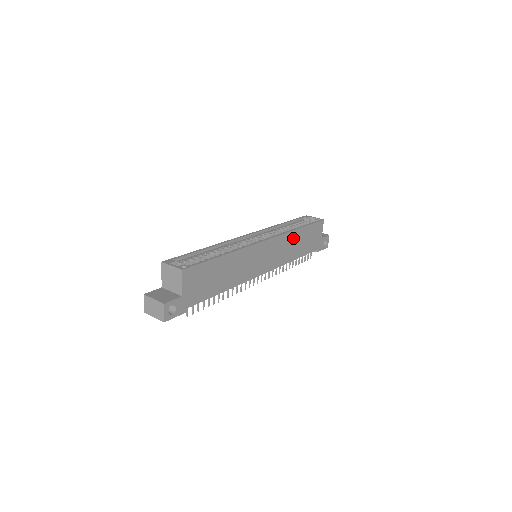
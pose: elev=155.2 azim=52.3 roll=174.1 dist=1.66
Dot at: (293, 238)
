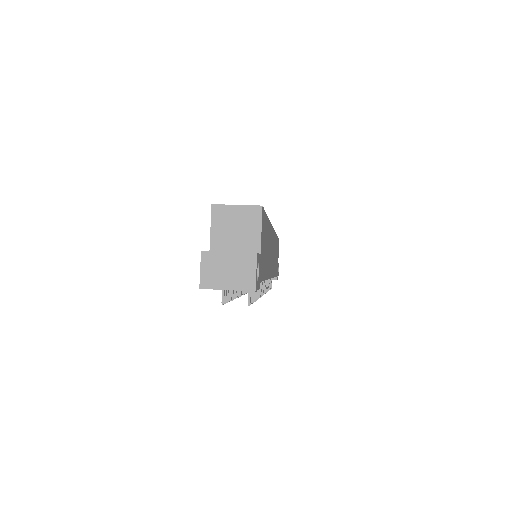
Dot at: occluded
